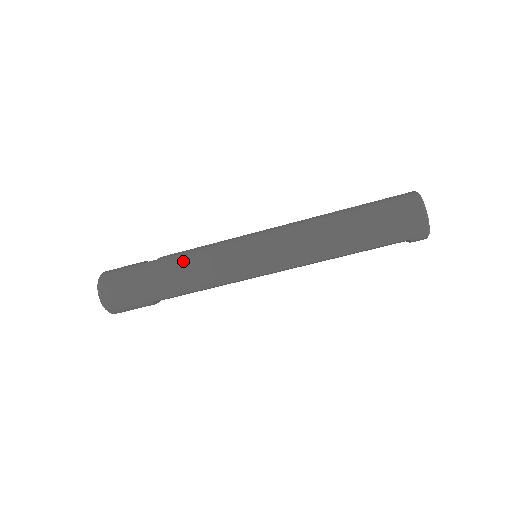
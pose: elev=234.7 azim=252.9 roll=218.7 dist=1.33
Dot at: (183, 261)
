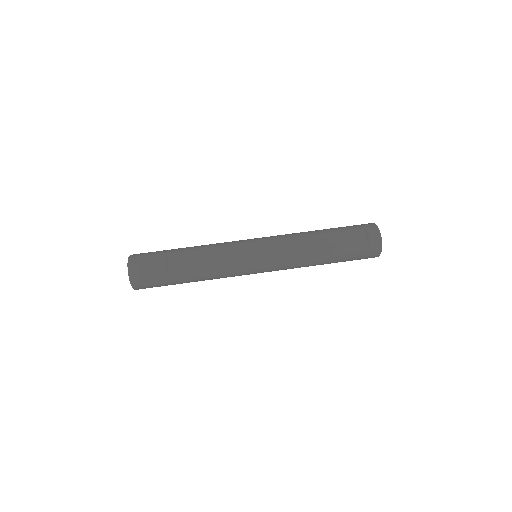
Dot at: occluded
